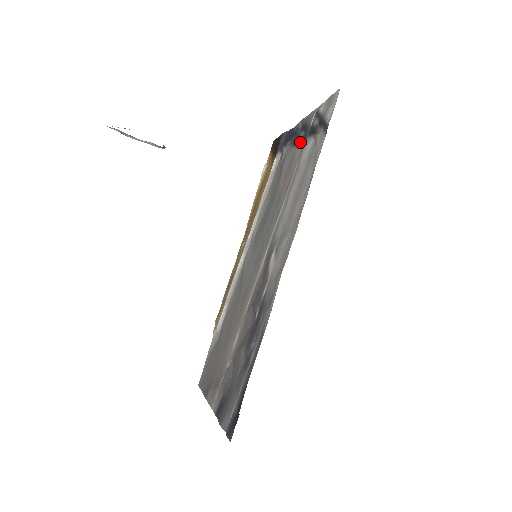
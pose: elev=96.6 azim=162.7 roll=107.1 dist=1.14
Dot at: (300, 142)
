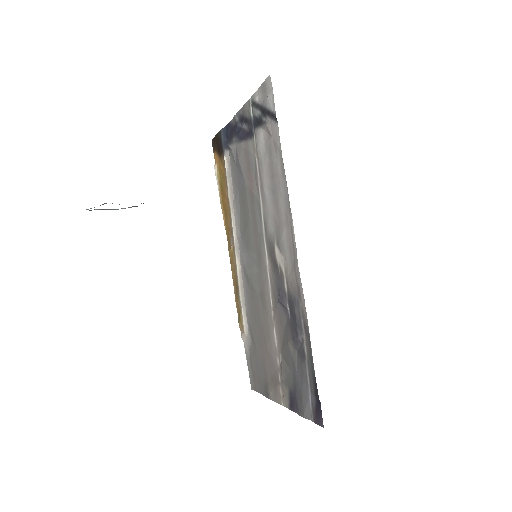
Dot at: (247, 135)
